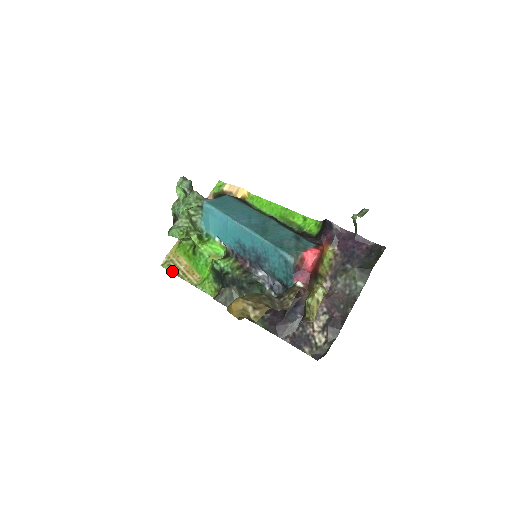
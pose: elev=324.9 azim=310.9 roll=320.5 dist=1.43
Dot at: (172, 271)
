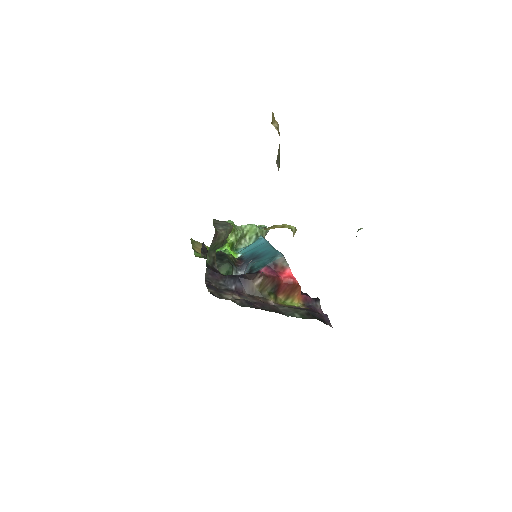
Dot at: (192, 240)
